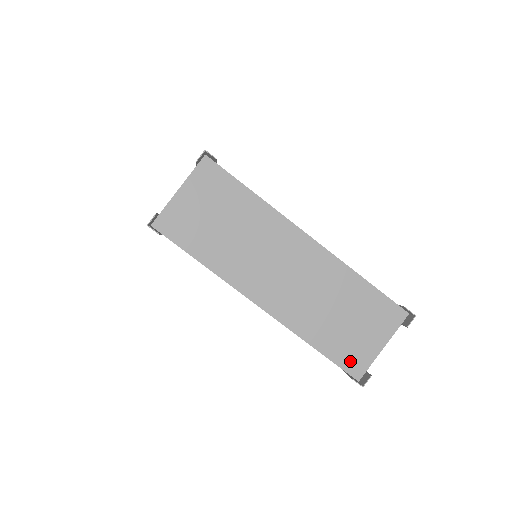
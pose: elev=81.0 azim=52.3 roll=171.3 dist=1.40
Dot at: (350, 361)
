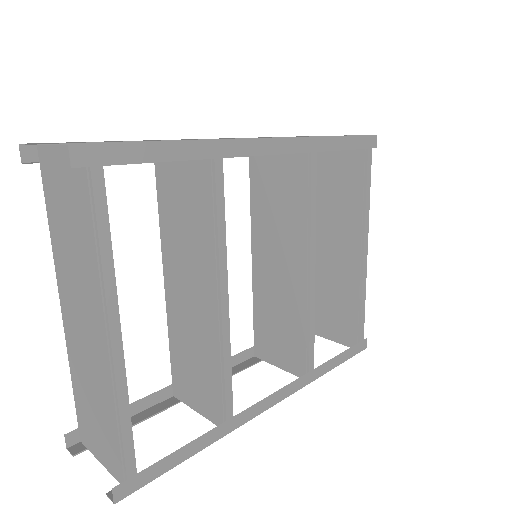
Dot at: (82, 428)
